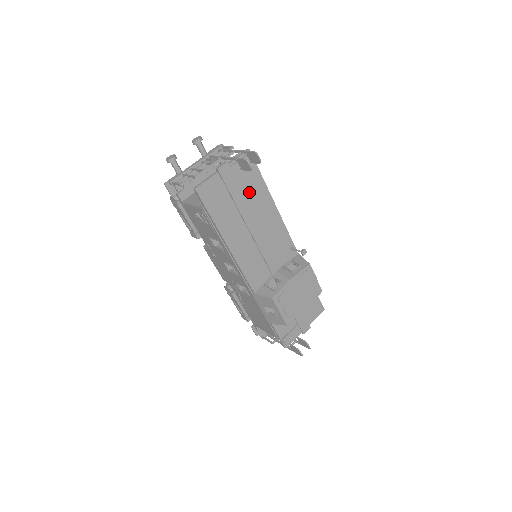
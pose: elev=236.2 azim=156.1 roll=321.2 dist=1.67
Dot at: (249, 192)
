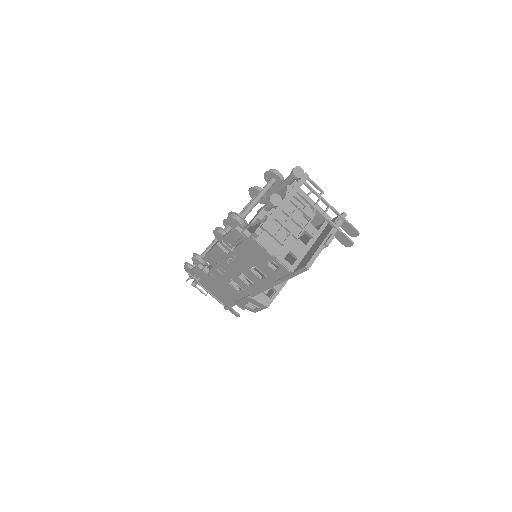
Dot at: occluded
